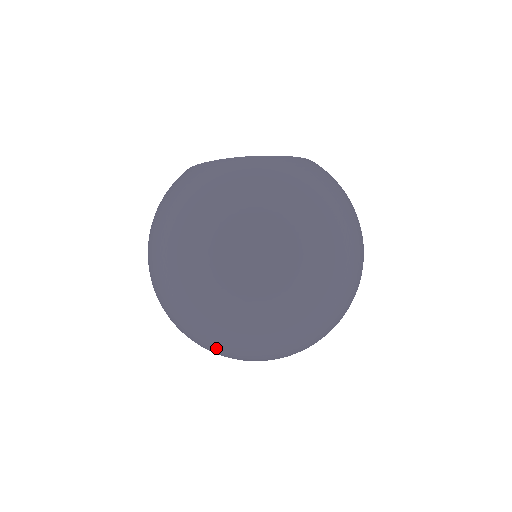
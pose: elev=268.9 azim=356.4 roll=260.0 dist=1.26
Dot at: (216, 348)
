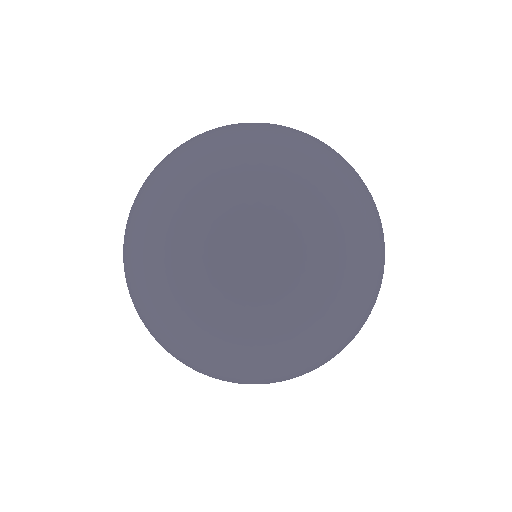
Dot at: (315, 300)
